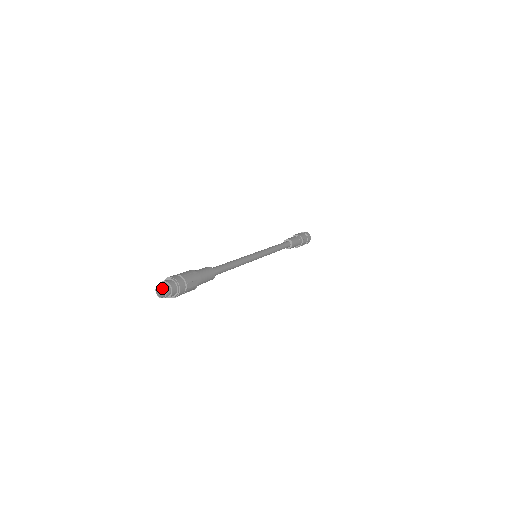
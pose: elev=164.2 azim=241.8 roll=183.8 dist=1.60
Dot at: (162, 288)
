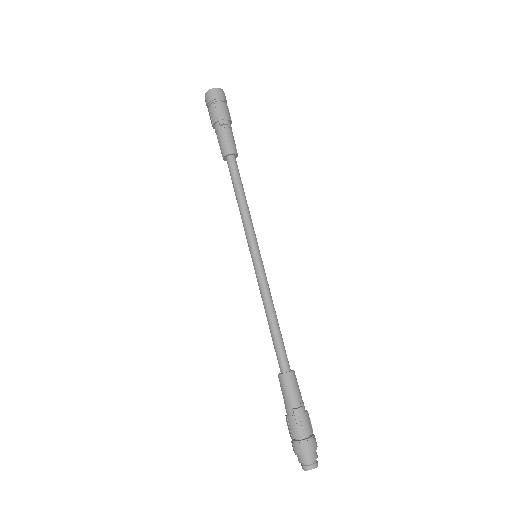
Dot at: (306, 463)
